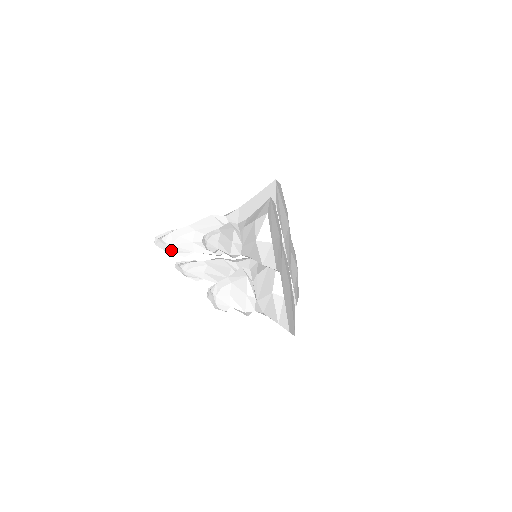
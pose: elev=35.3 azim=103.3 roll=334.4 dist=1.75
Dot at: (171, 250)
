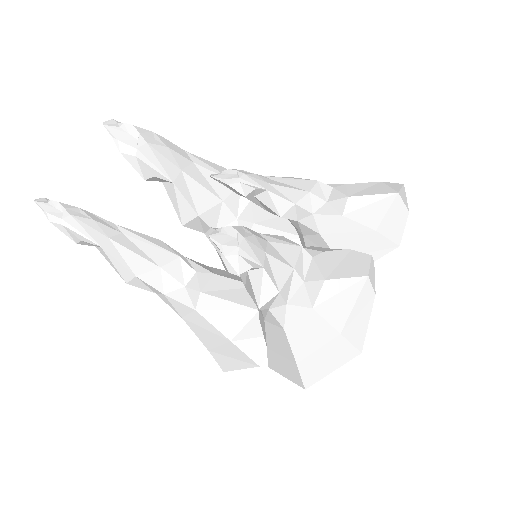
Dot at: (139, 149)
